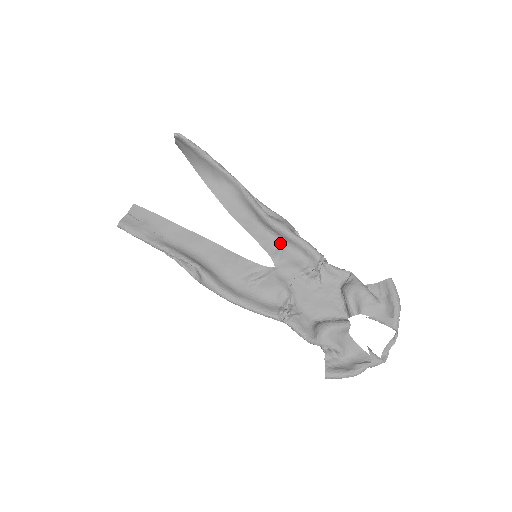
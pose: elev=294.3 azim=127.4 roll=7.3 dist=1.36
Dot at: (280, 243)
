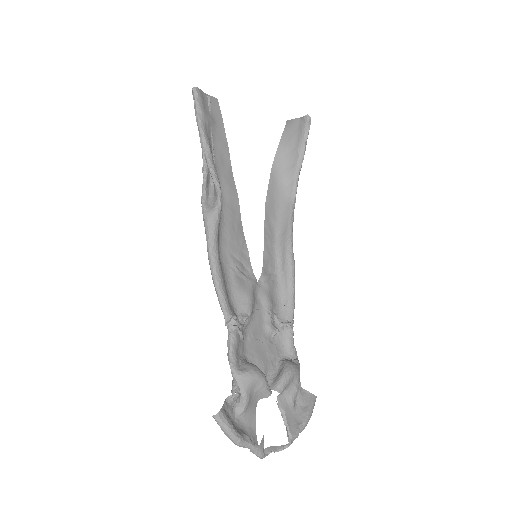
Dot at: (275, 272)
